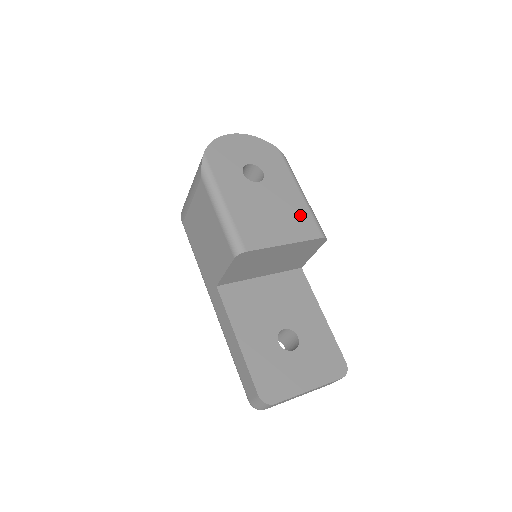
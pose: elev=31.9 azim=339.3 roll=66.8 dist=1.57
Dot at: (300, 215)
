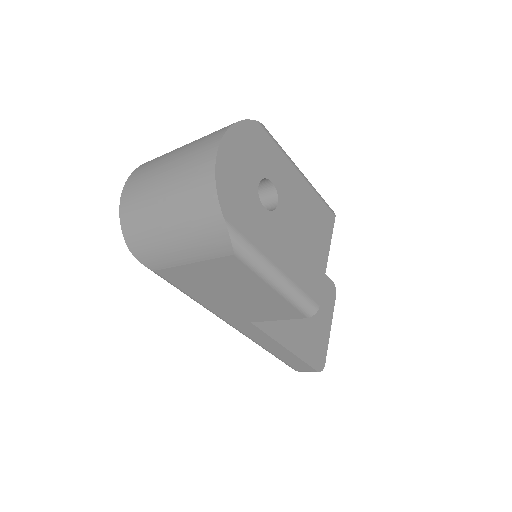
Dot at: (316, 209)
